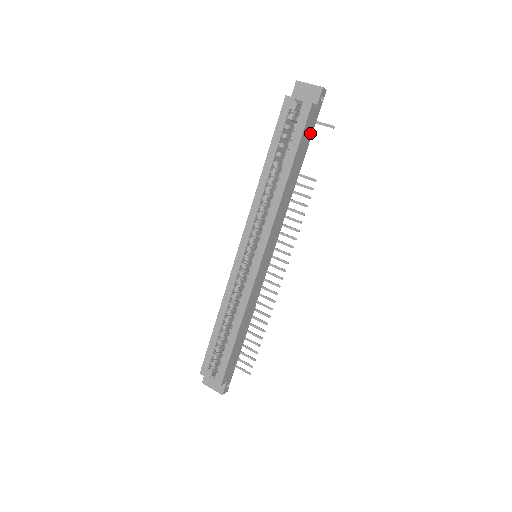
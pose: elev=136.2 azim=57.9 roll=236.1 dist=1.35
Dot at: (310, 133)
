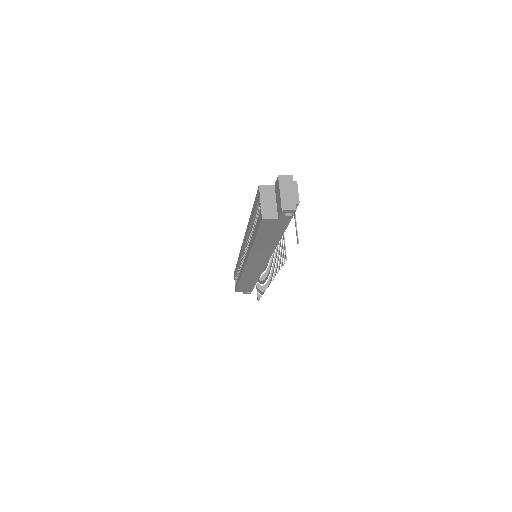
Dot at: (280, 228)
